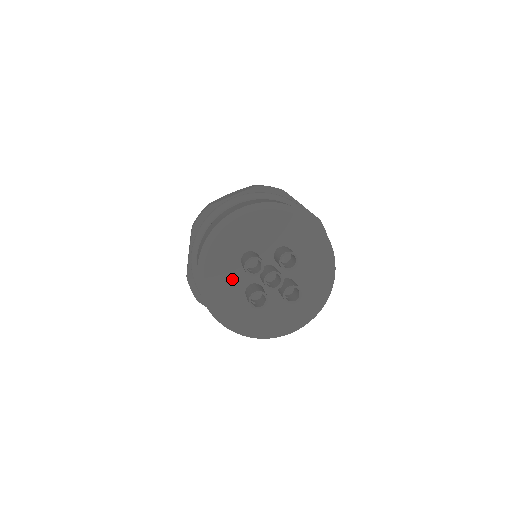
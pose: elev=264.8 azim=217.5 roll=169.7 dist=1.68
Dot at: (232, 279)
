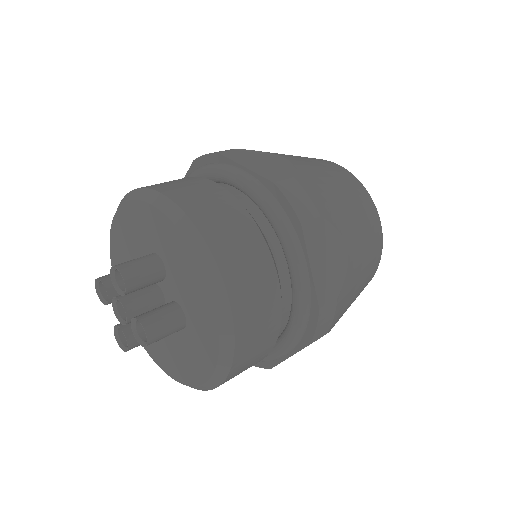
Dot at: occluded
